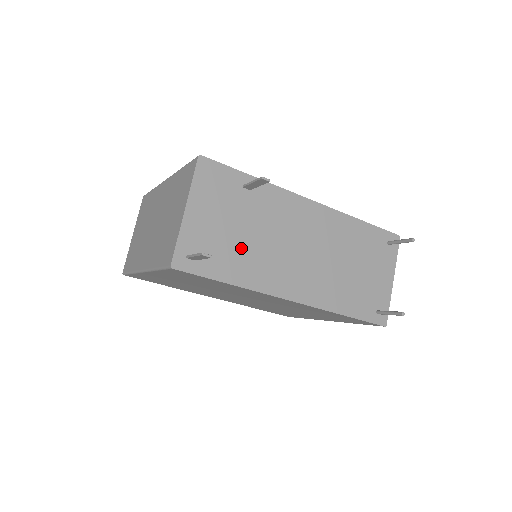
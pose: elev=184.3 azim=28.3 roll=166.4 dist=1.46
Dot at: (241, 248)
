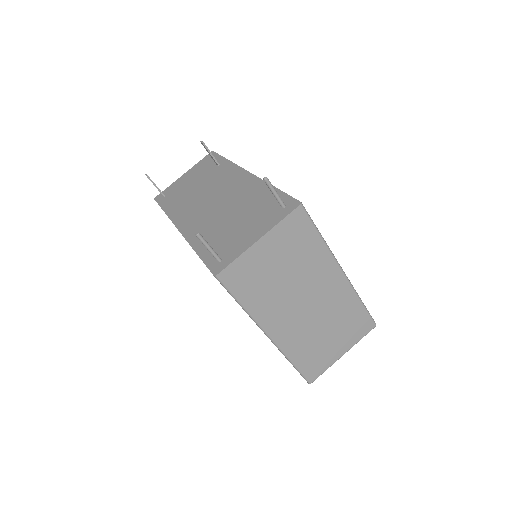
Dot at: (186, 194)
